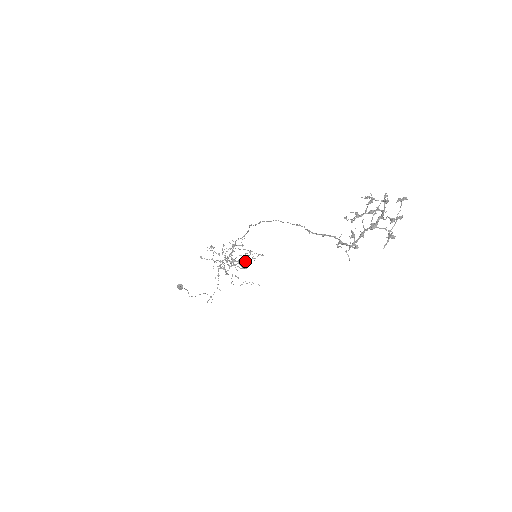
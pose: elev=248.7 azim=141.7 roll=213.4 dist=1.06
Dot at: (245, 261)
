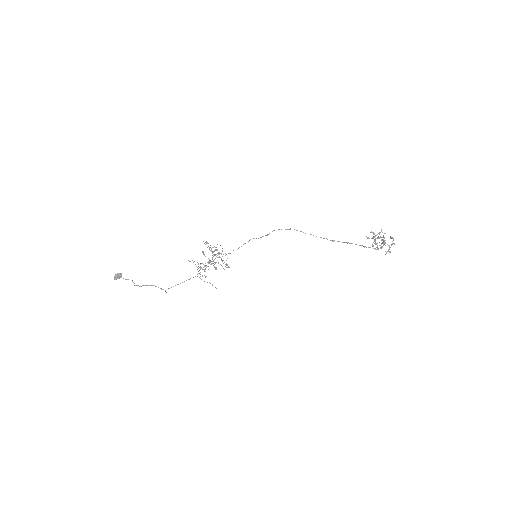
Dot at: (205, 269)
